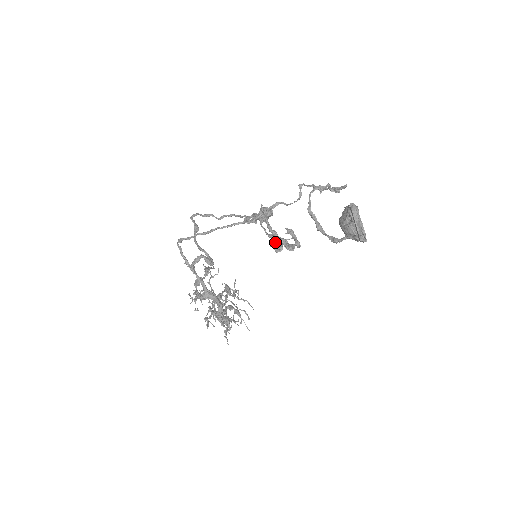
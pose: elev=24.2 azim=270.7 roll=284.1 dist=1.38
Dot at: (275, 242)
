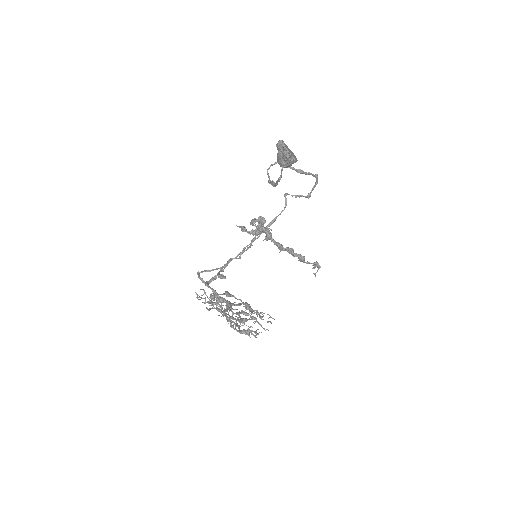
Dot at: (259, 228)
